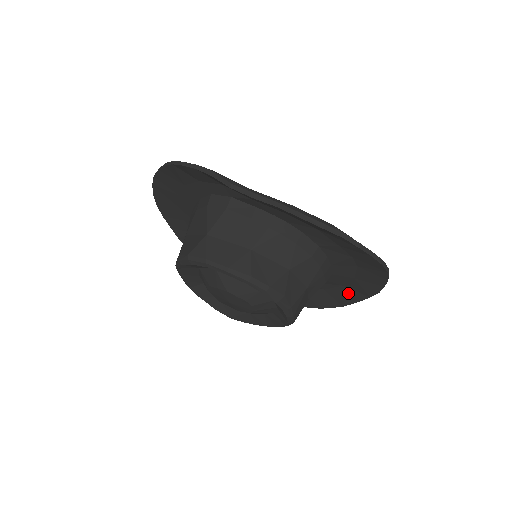
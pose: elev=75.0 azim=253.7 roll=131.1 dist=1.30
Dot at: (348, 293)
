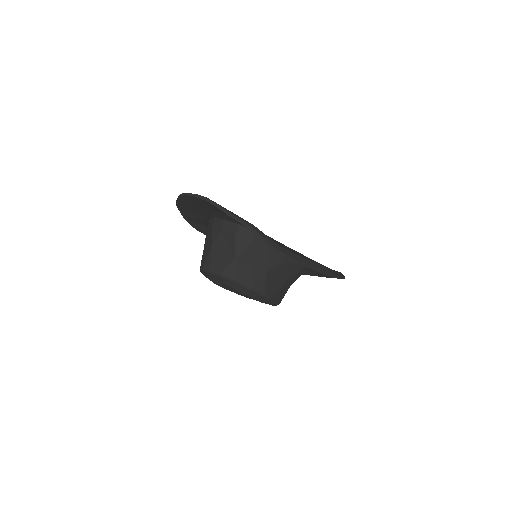
Dot at: (307, 271)
